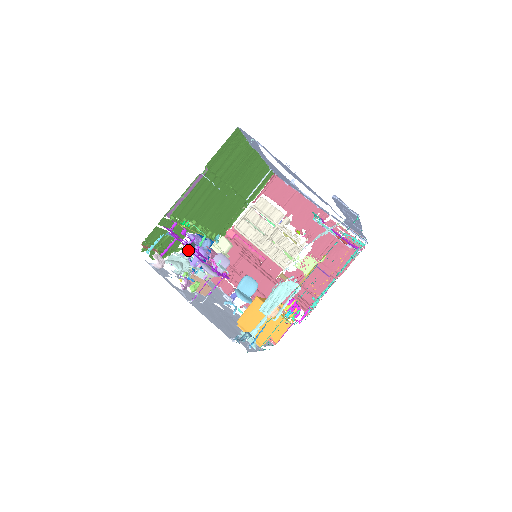
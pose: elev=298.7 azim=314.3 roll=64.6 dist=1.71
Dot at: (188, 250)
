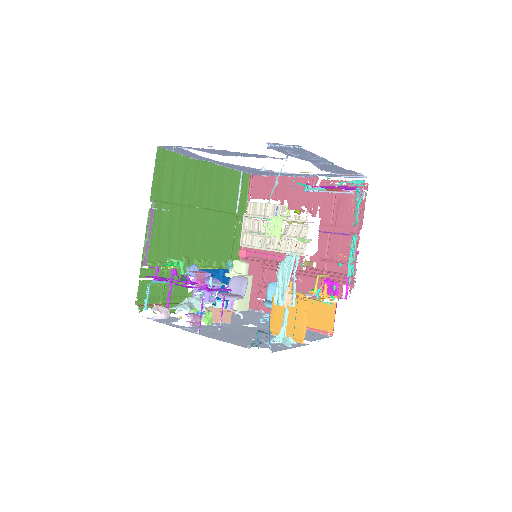
Dot at: occluded
